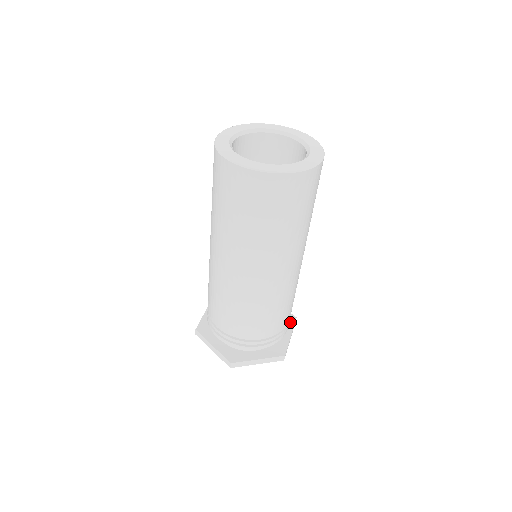
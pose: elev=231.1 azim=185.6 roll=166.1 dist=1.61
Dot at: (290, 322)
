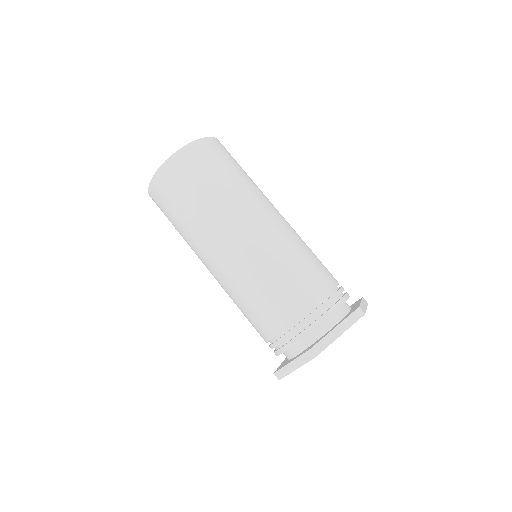
Dot at: occluded
